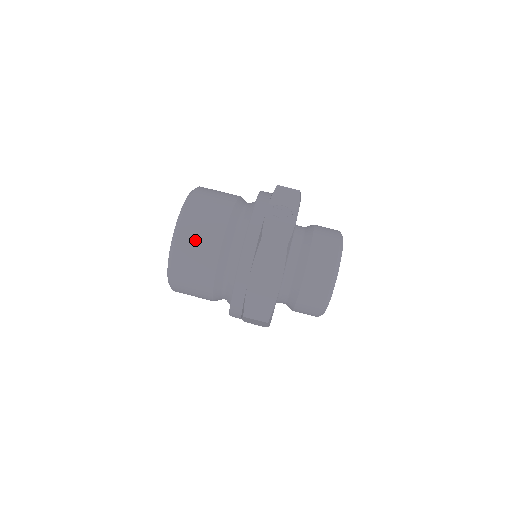
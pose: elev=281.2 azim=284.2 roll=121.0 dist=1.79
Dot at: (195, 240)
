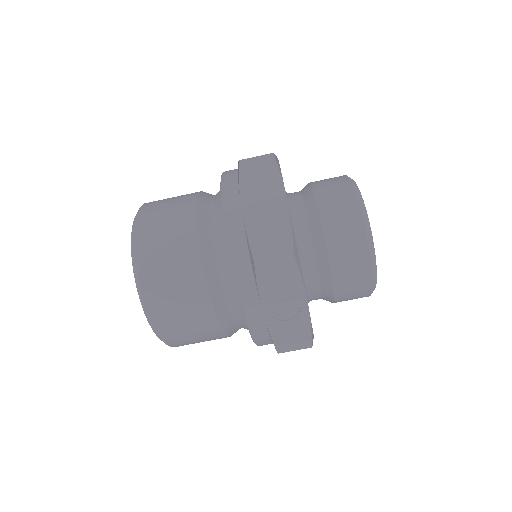
Dot at: occluded
